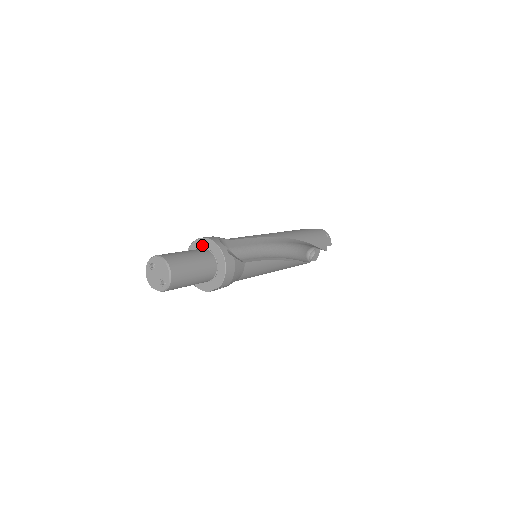
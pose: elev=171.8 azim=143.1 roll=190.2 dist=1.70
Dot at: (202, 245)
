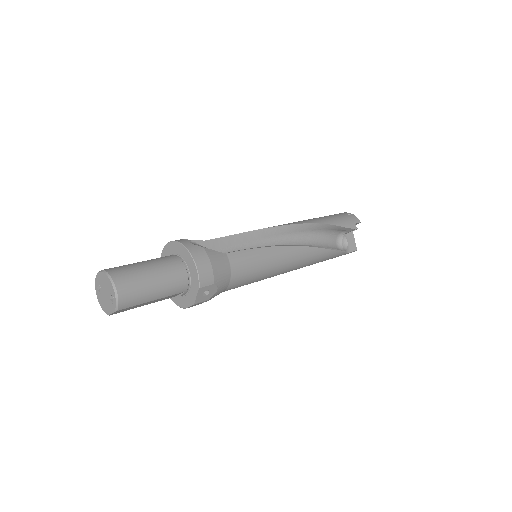
Dot at: (167, 255)
